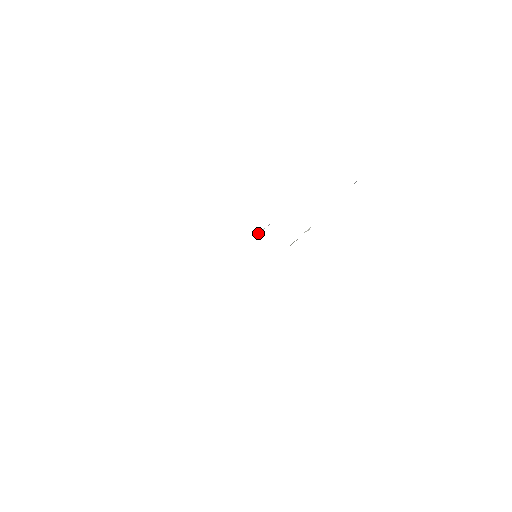
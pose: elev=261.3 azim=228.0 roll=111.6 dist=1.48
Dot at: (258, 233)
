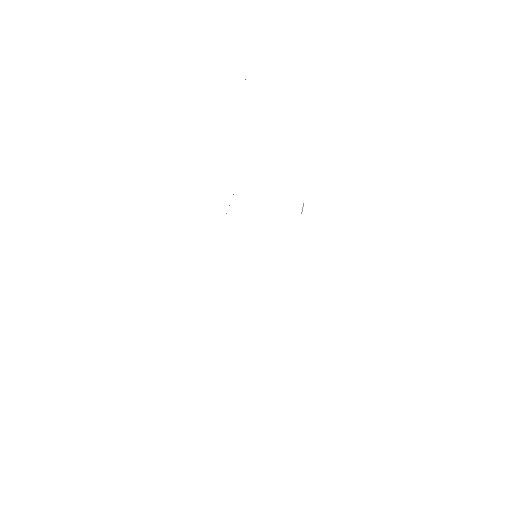
Dot at: occluded
